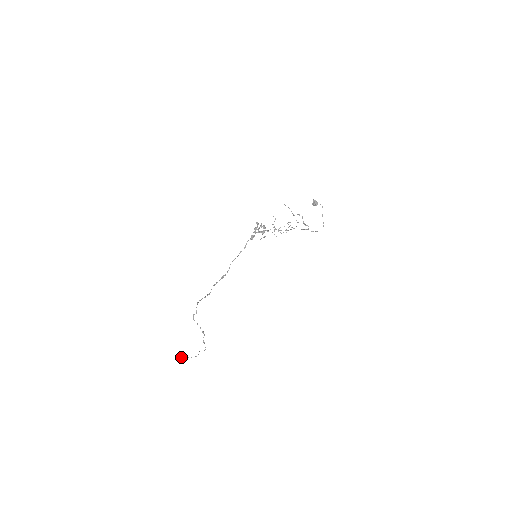
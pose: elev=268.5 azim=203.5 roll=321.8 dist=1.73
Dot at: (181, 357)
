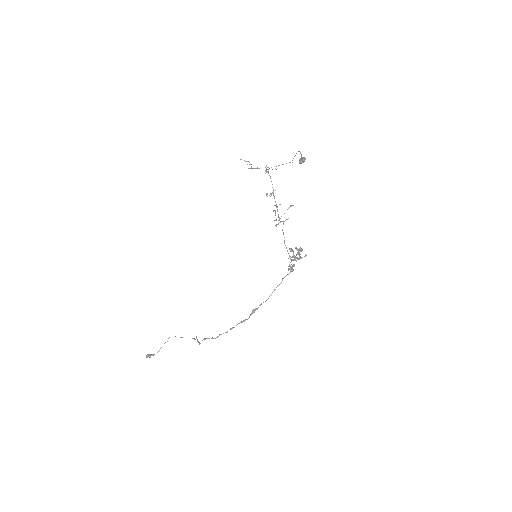
Dot at: occluded
